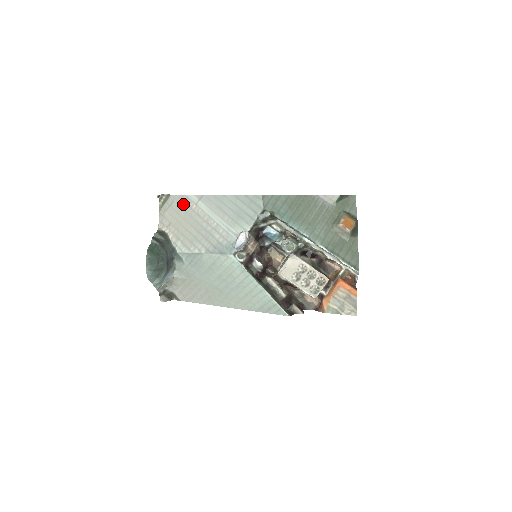
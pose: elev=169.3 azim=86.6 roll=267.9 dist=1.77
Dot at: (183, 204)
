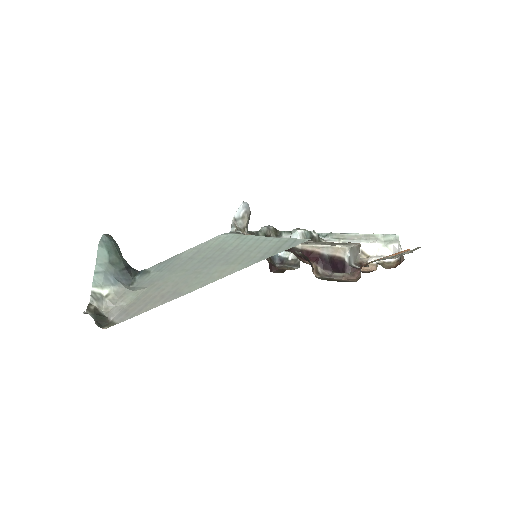
Dot at: occluded
